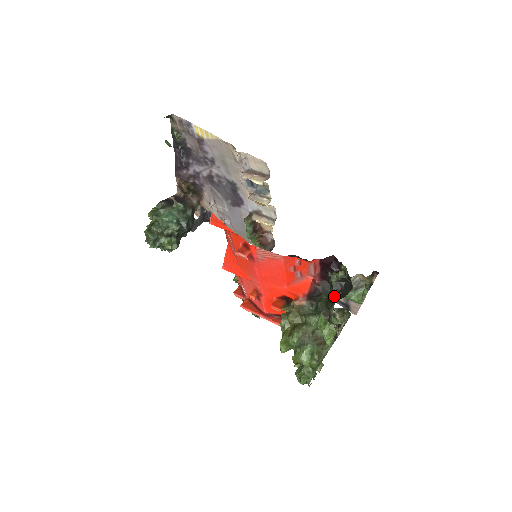
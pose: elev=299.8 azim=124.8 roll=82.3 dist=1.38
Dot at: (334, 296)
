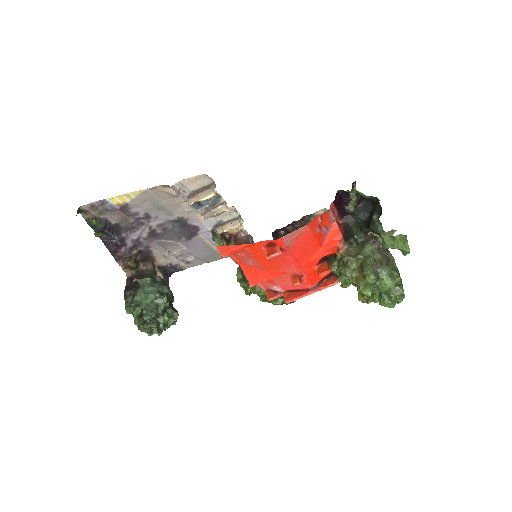
Dot at: (363, 220)
